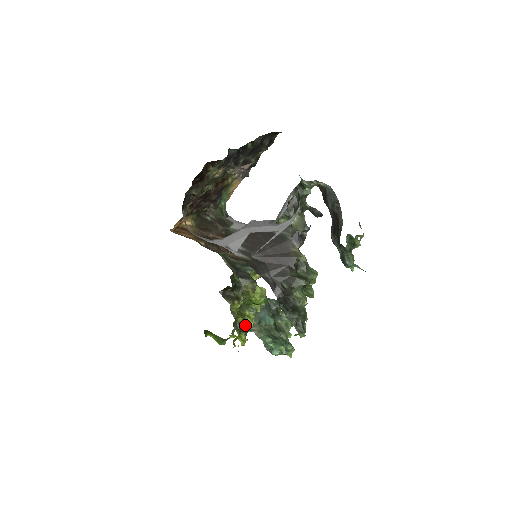
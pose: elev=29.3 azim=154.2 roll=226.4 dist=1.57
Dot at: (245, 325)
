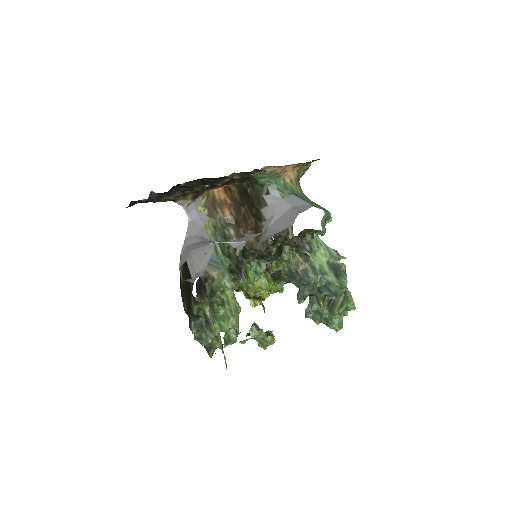
Dot at: (253, 296)
